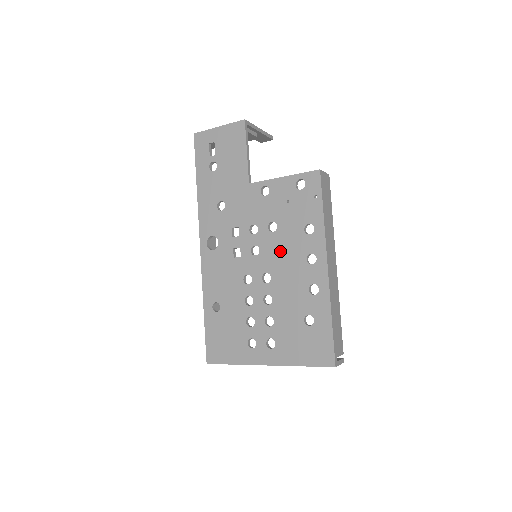
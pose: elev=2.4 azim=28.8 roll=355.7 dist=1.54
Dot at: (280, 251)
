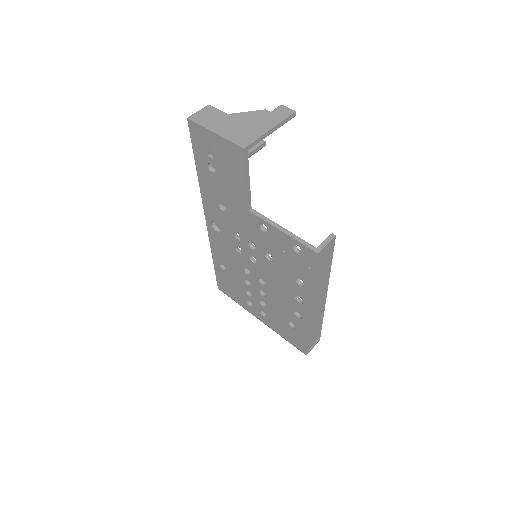
Dot at: (274, 276)
